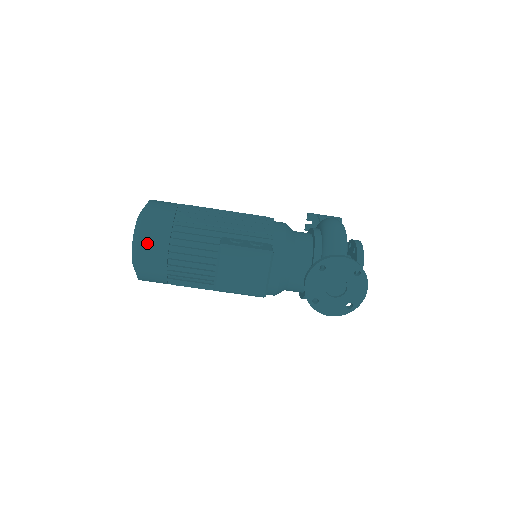
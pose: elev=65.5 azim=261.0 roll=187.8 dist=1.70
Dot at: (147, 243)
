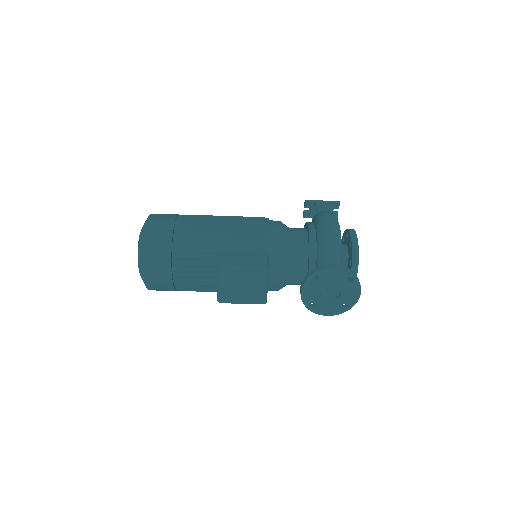
Dot at: (151, 266)
